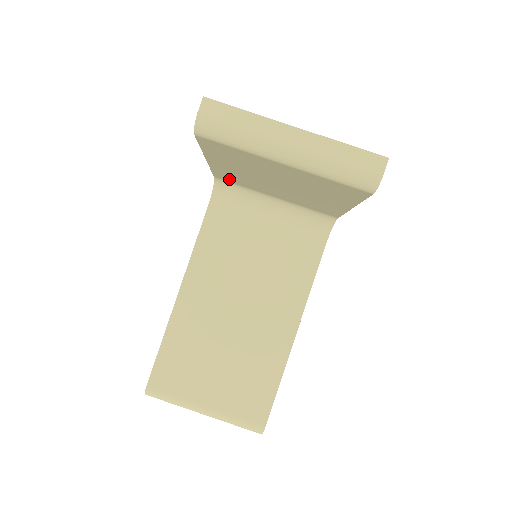
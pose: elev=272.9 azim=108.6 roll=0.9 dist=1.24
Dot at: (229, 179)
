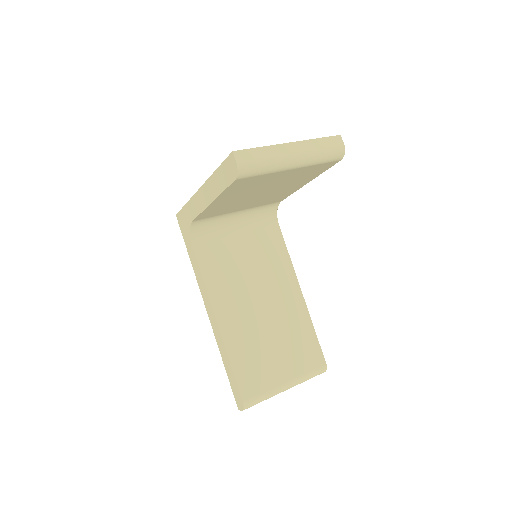
Dot at: (208, 215)
